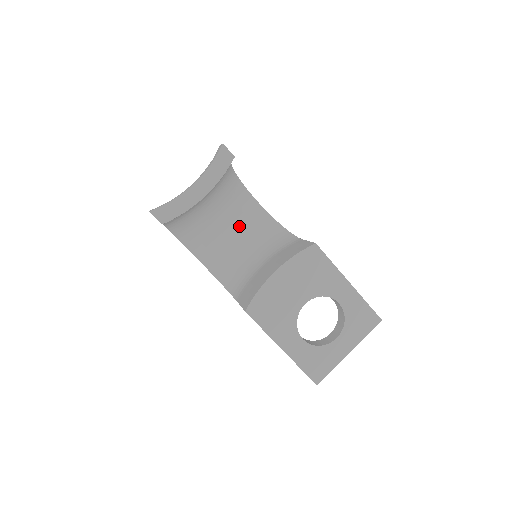
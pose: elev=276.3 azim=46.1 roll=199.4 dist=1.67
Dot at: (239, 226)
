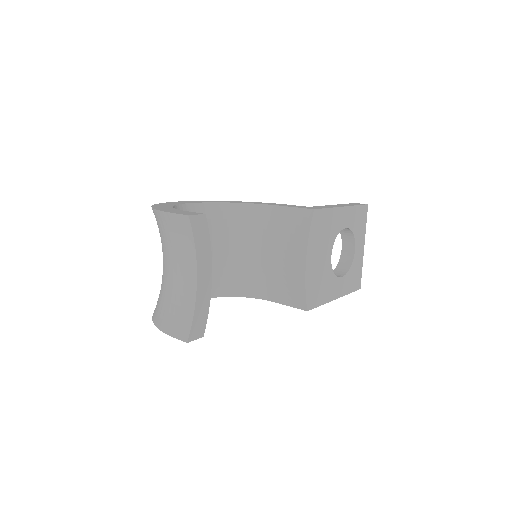
Dot at: occluded
